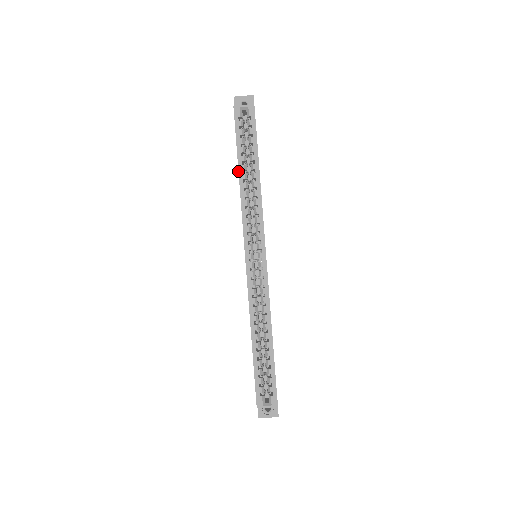
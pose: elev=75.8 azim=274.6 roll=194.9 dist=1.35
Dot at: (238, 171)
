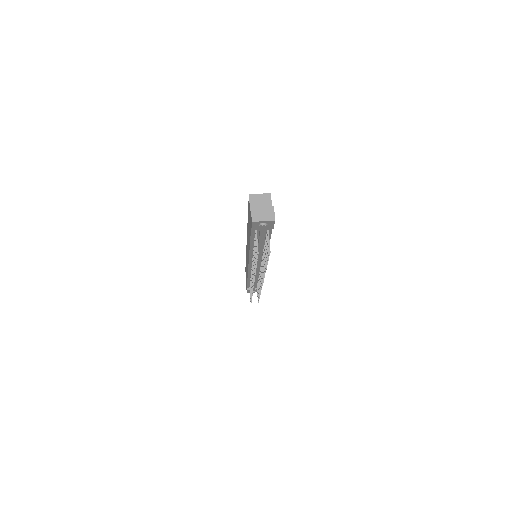
Dot at: occluded
